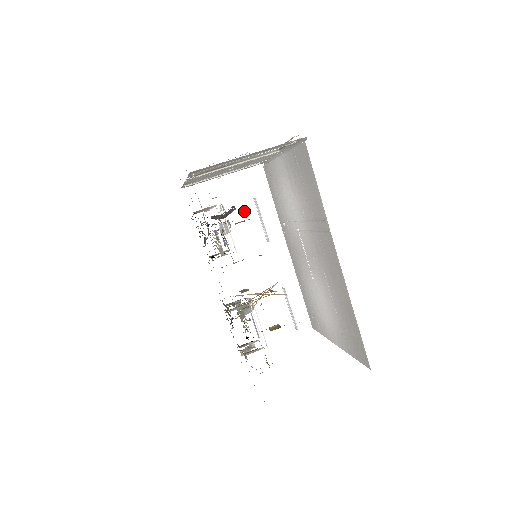
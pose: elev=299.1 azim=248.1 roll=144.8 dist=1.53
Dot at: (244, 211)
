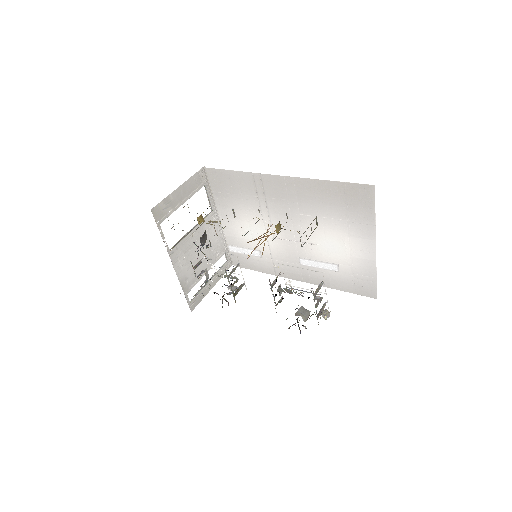
Dot at: occluded
